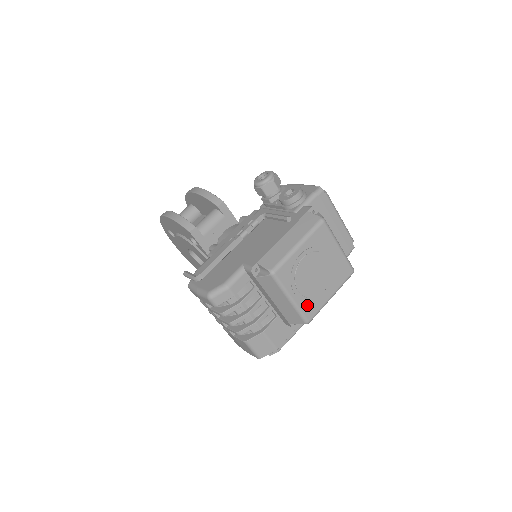
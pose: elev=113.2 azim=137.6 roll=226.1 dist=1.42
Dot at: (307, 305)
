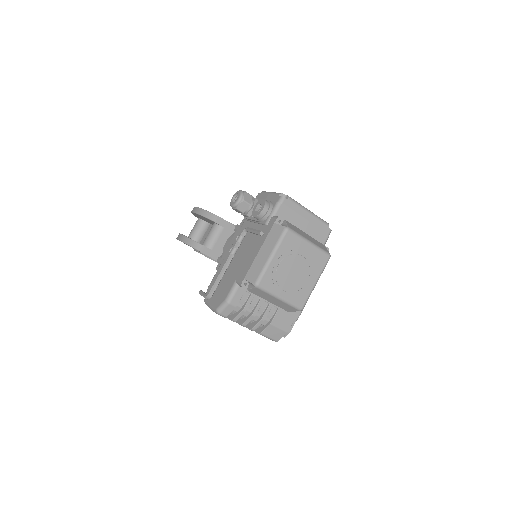
Dot at: (296, 297)
